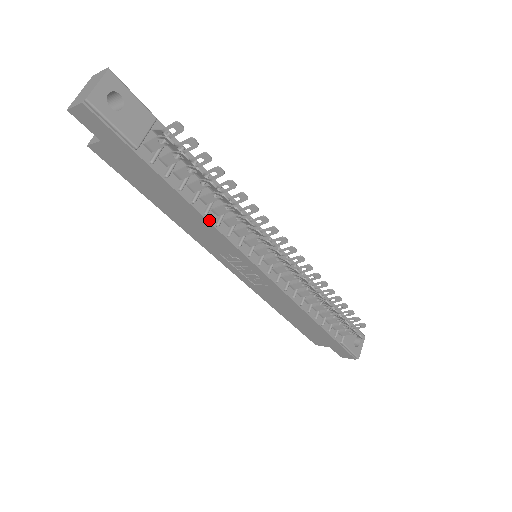
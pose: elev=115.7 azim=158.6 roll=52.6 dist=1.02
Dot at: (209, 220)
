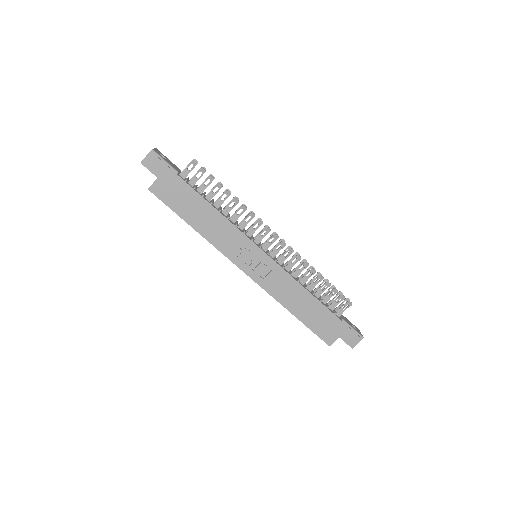
Dot at: (223, 215)
